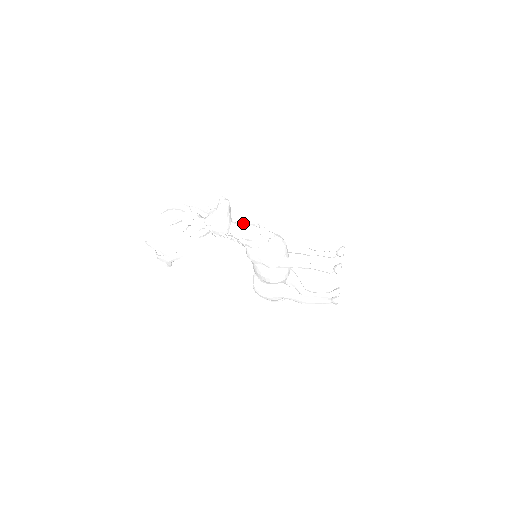
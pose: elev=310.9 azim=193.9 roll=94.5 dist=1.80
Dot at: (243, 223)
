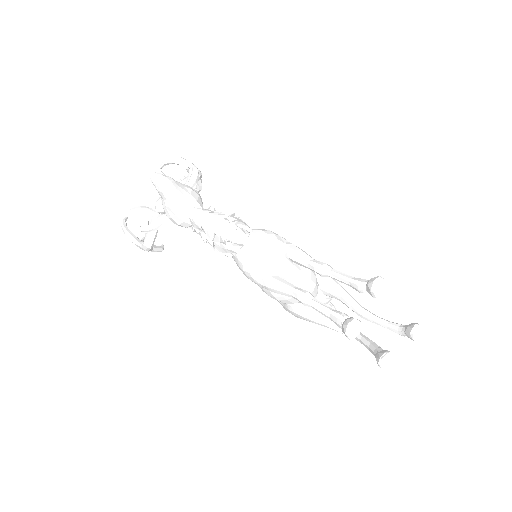
Dot at: (208, 211)
